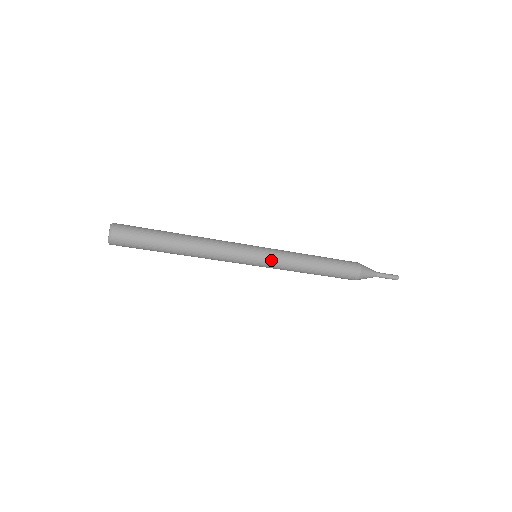
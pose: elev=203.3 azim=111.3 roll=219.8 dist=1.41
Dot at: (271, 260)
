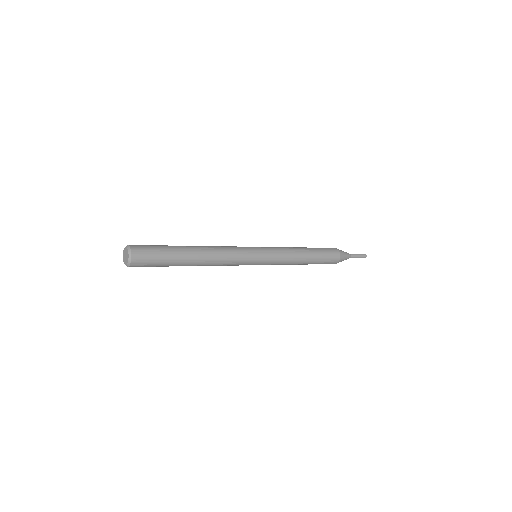
Dot at: (271, 257)
